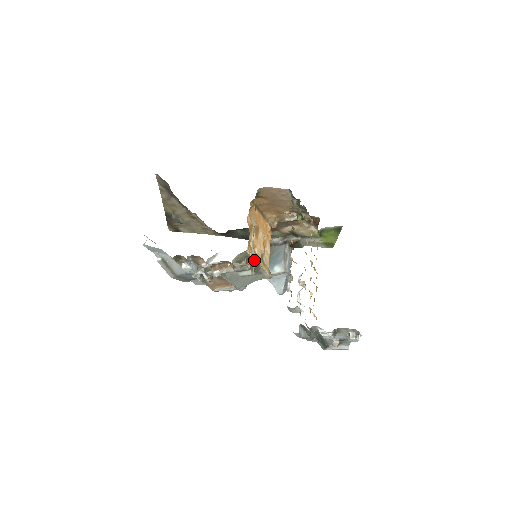
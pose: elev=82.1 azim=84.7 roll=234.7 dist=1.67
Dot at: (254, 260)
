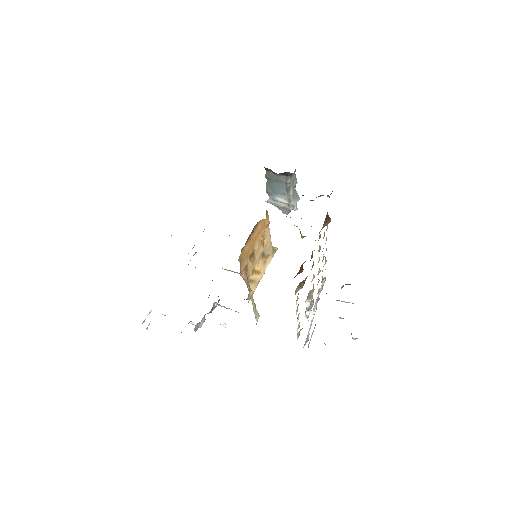
Dot at: (259, 316)
